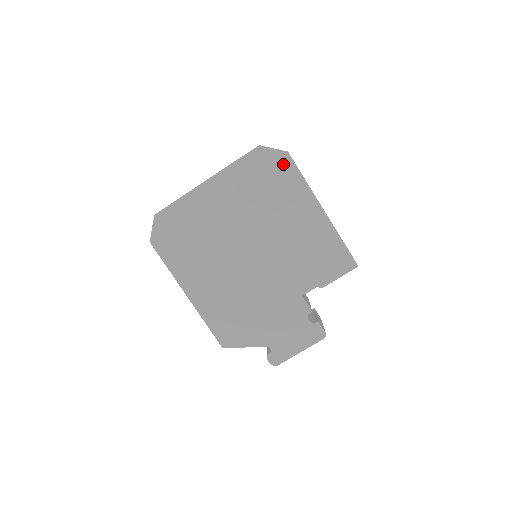
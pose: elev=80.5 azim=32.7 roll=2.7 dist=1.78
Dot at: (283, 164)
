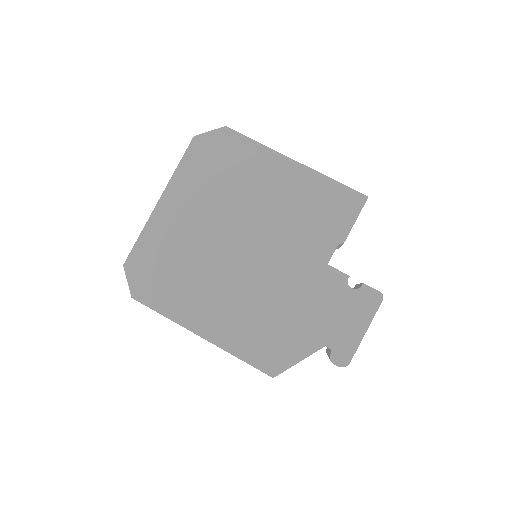
Dot at: (227, 140)
